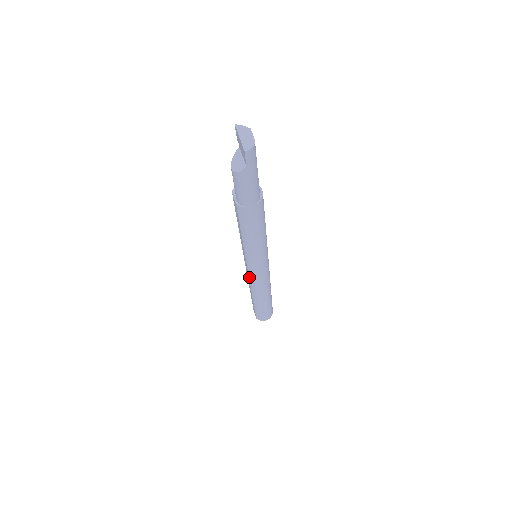
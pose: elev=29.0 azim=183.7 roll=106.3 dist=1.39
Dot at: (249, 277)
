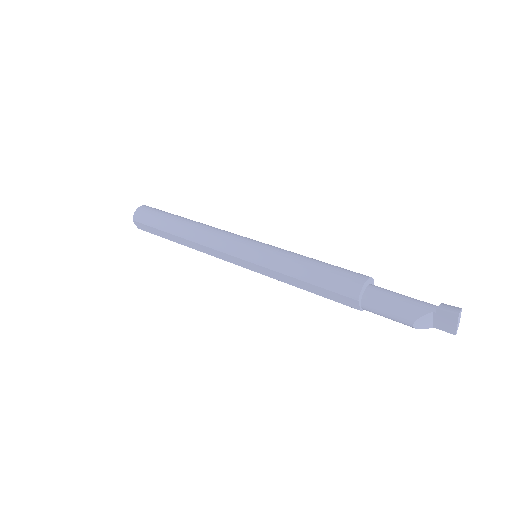
Dot at: occluded
